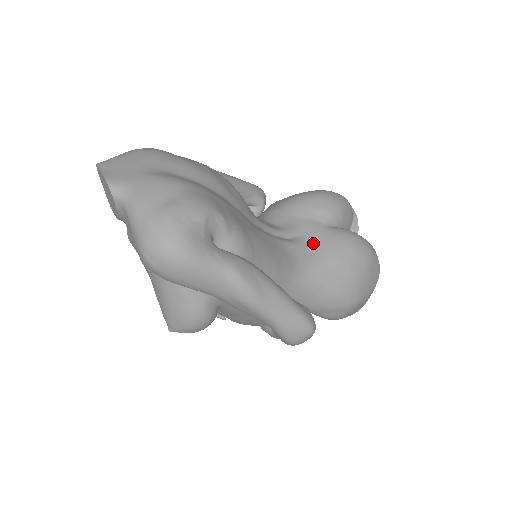
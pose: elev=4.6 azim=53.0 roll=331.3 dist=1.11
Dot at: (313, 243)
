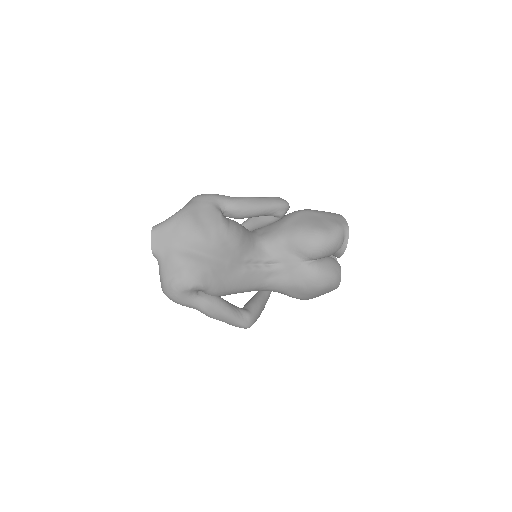
Dot at: (286, 271)
